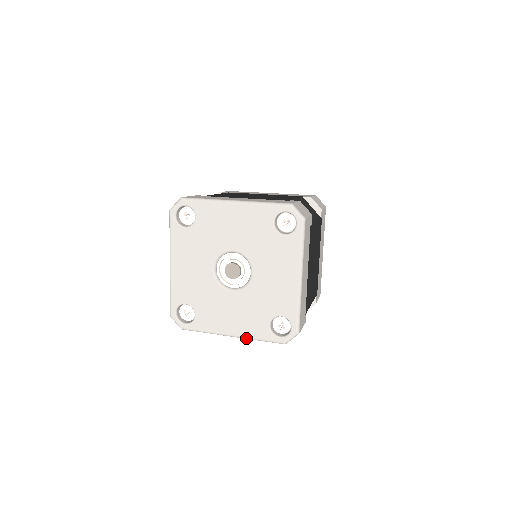
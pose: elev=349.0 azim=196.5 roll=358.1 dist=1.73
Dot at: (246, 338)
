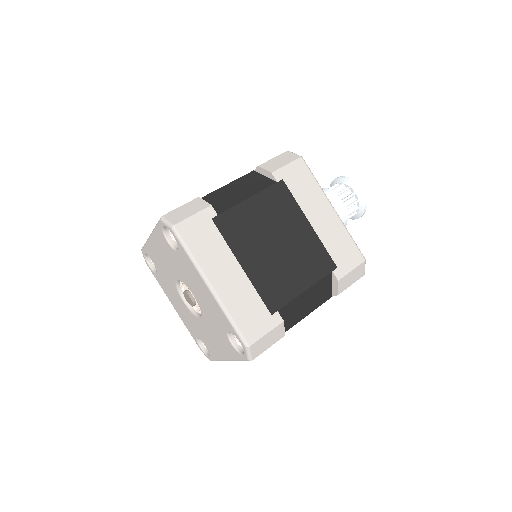
Dot at: (182, 319)
